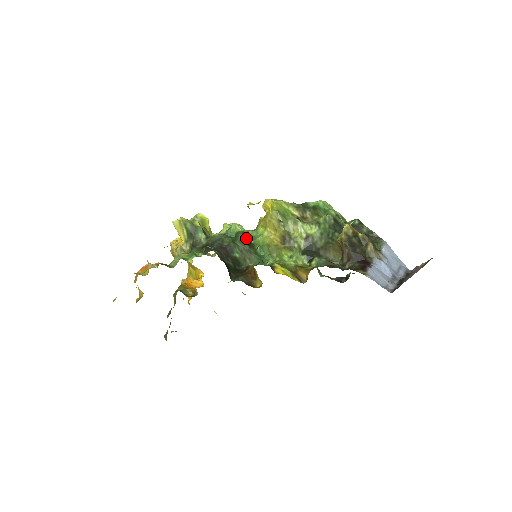
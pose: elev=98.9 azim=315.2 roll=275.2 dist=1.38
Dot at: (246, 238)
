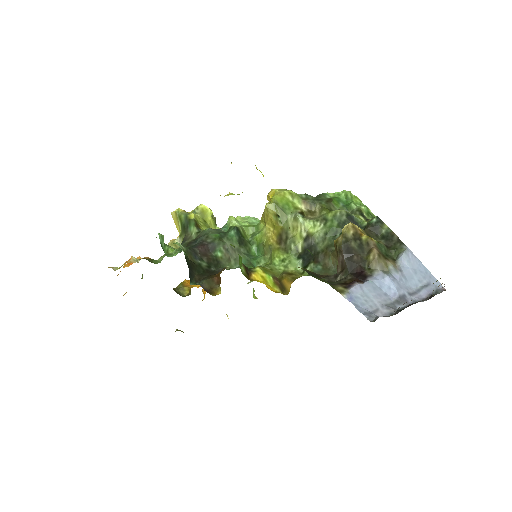
Dot at: (238, 234)
